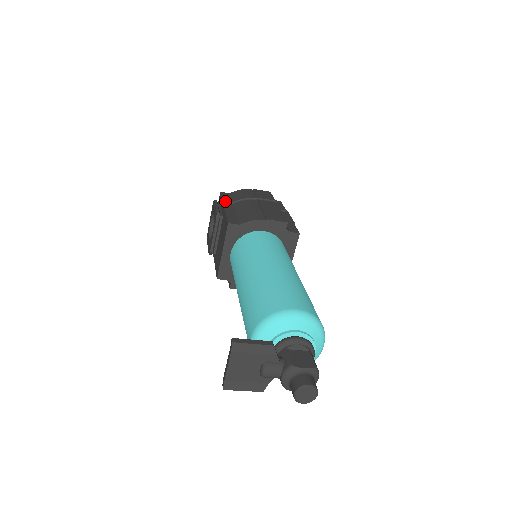
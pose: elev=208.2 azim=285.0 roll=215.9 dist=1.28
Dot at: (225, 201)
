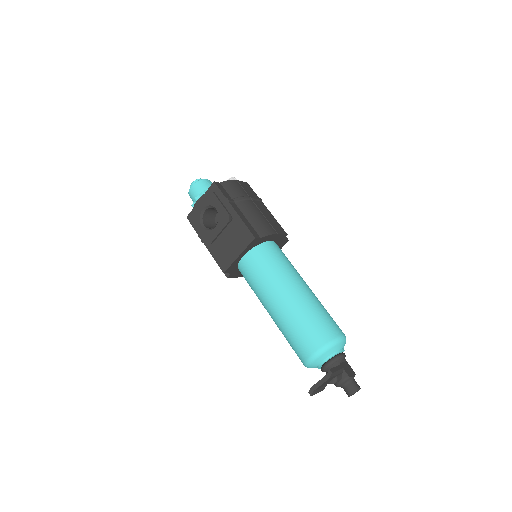
Dot at: (230, 200)
